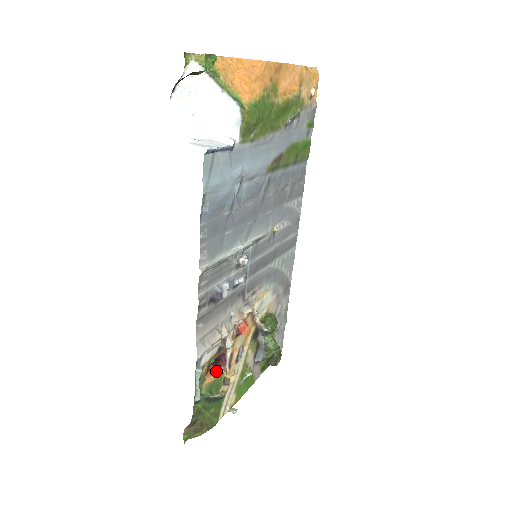
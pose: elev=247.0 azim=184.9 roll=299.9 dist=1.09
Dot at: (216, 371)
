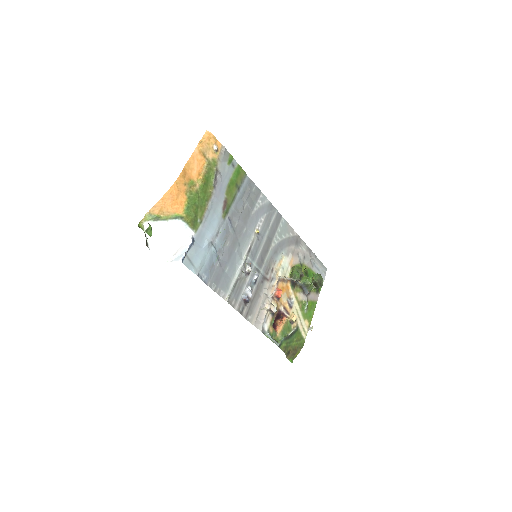
Dot at: (282, 322)
